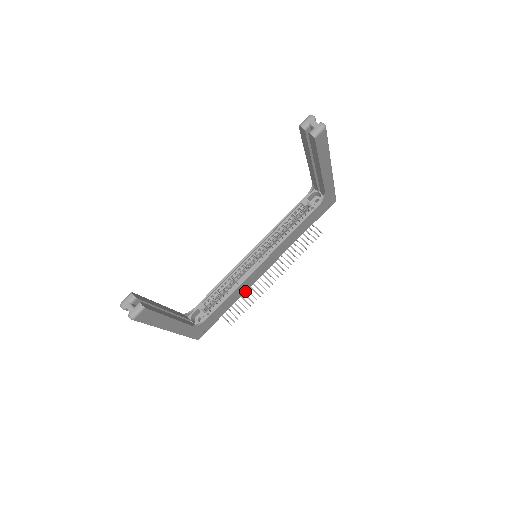
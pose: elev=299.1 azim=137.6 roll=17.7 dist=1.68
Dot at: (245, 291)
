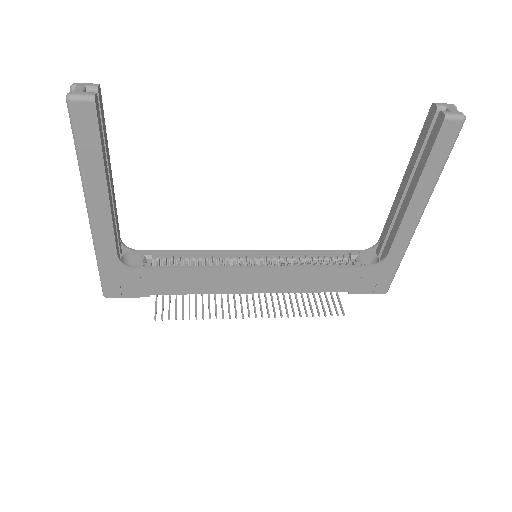
Dot at: (207, 292)
